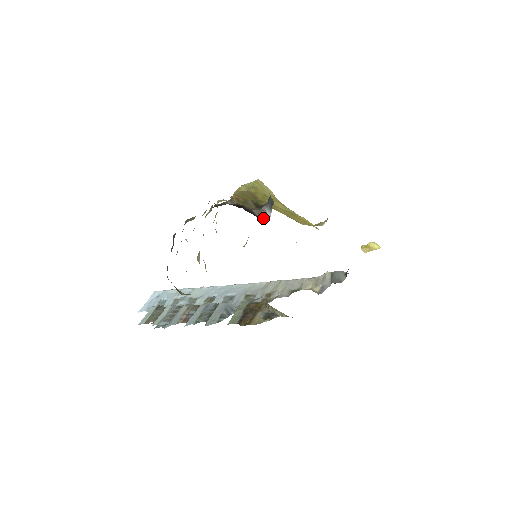
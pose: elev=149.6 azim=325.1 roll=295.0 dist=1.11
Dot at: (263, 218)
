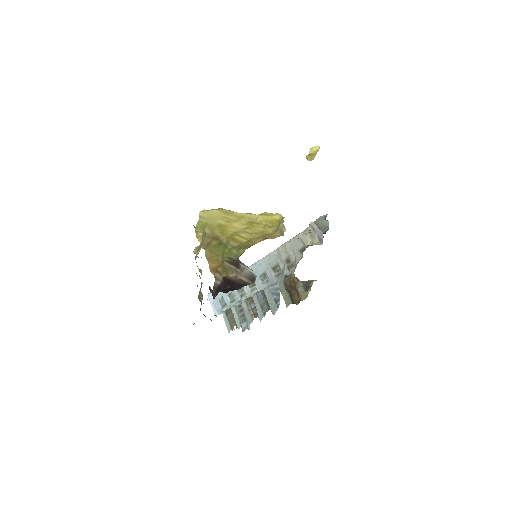
Dot at: (252, 280)
